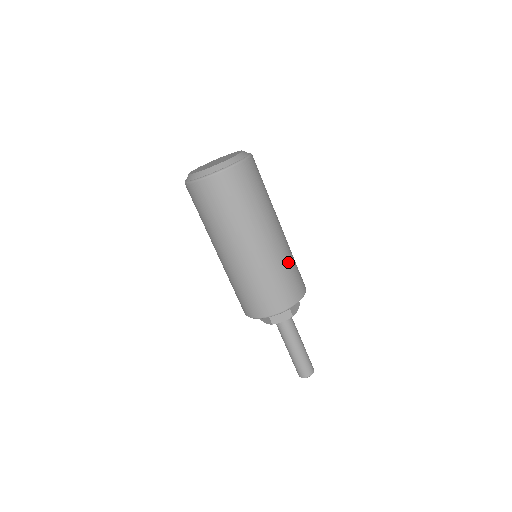
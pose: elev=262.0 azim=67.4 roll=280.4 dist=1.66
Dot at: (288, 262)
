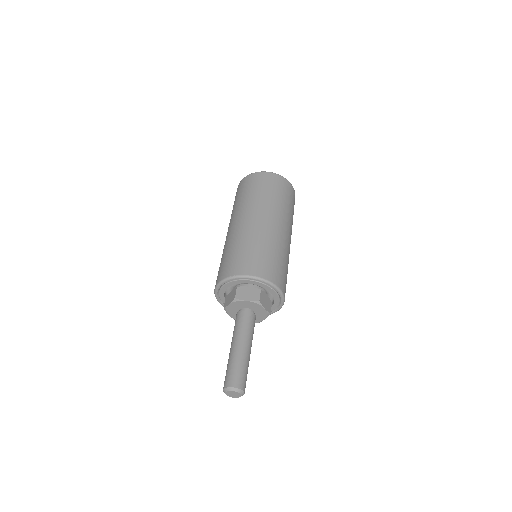
Dot at: (282, 255)
